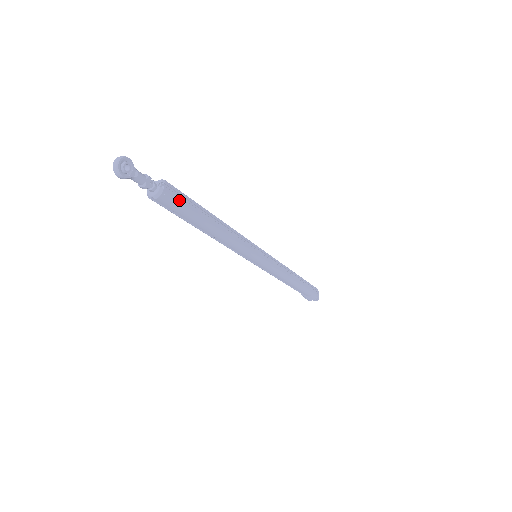
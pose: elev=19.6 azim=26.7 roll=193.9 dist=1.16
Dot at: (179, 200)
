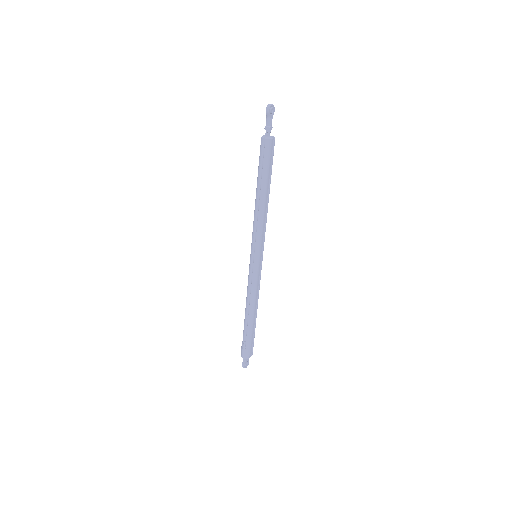
Dot at: (271, 154)
